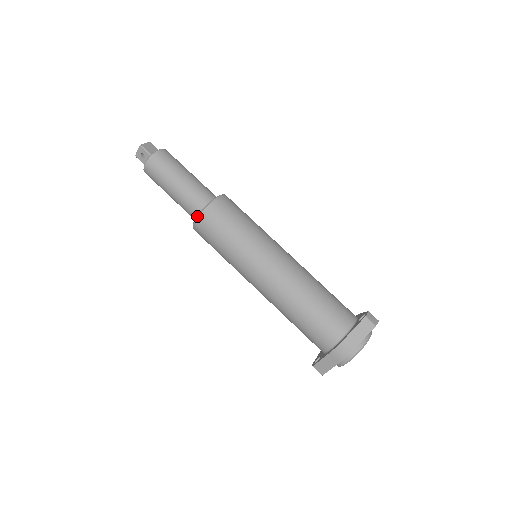
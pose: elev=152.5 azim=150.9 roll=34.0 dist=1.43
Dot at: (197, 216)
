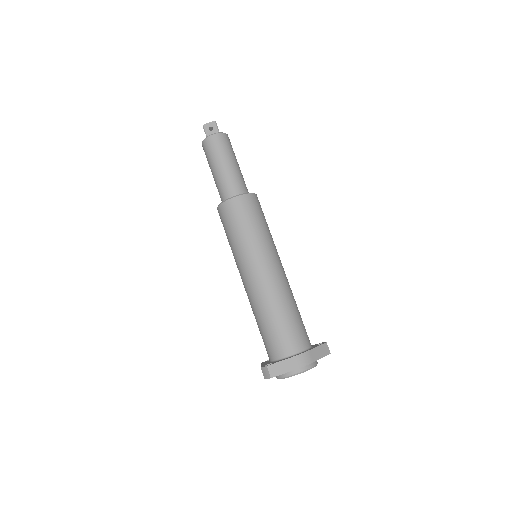
Dot at: (238, 195)
